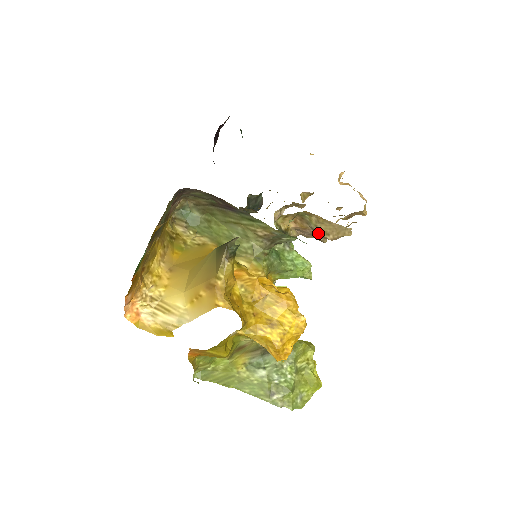
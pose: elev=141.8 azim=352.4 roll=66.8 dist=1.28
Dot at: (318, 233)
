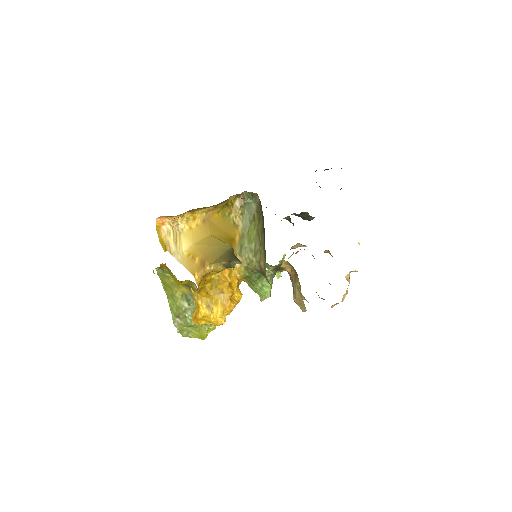
Dot at: occluded
